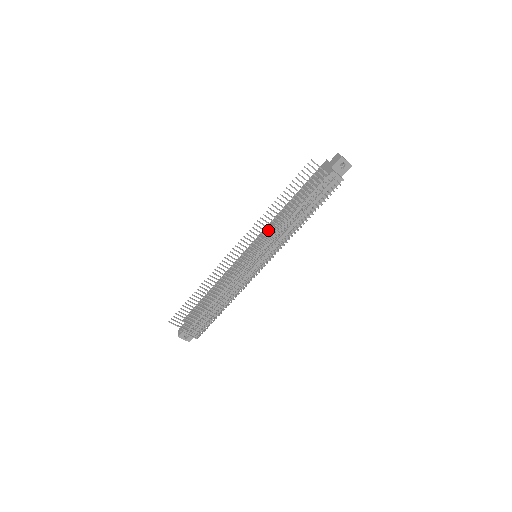
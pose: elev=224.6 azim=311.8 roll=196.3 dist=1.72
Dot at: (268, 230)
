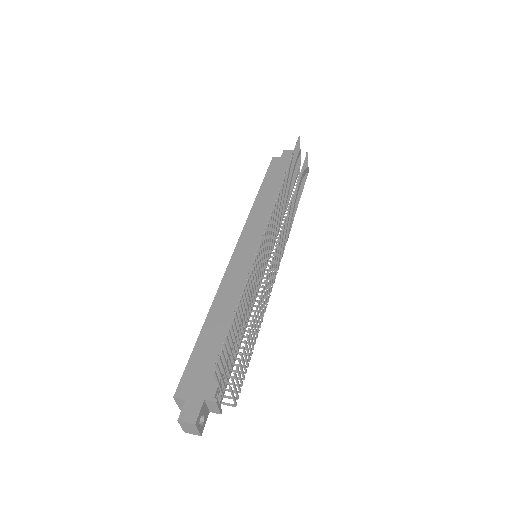
Dot at: (256, 223)
